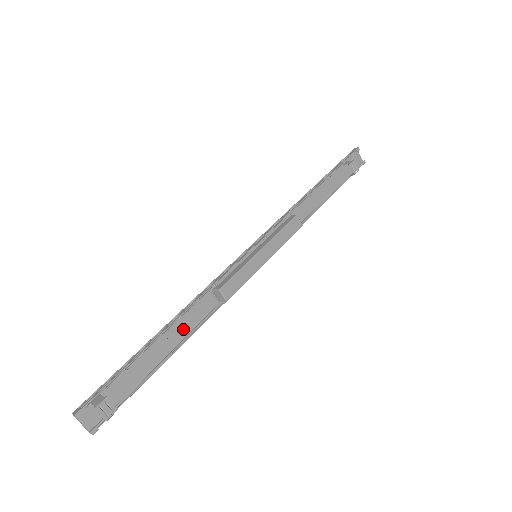
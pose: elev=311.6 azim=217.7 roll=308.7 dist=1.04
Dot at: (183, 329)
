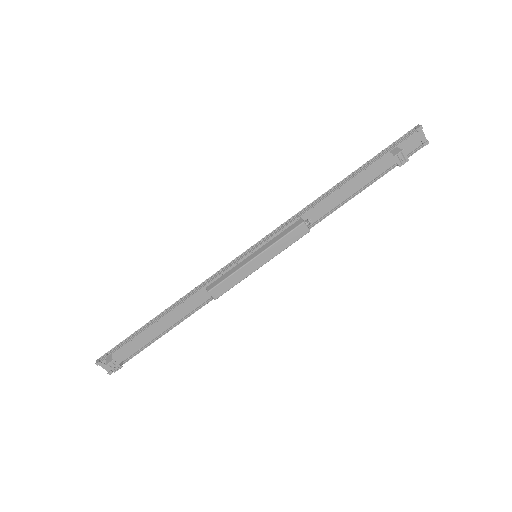
Dot at: (179, 314)
